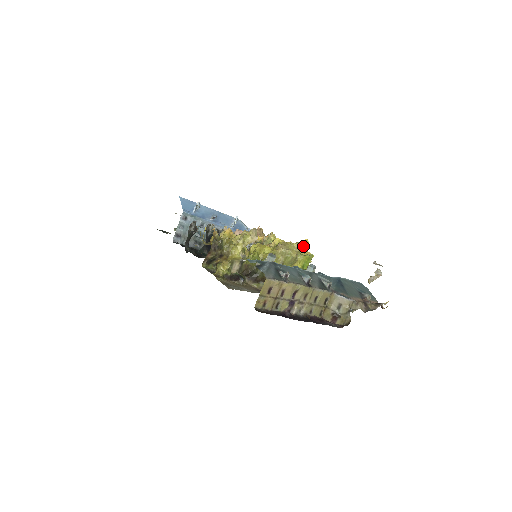
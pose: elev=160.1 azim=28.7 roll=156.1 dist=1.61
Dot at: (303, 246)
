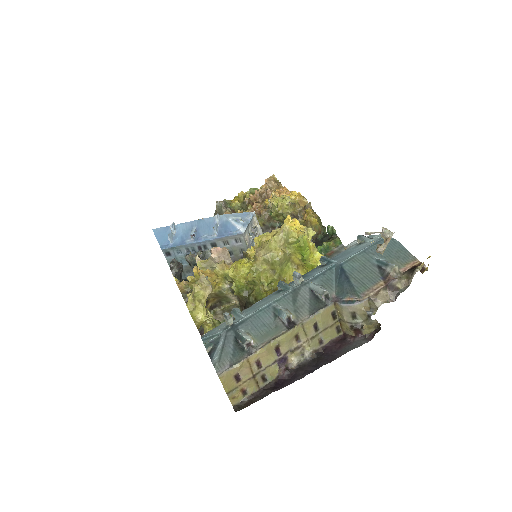
Dot at: (288, 229)
